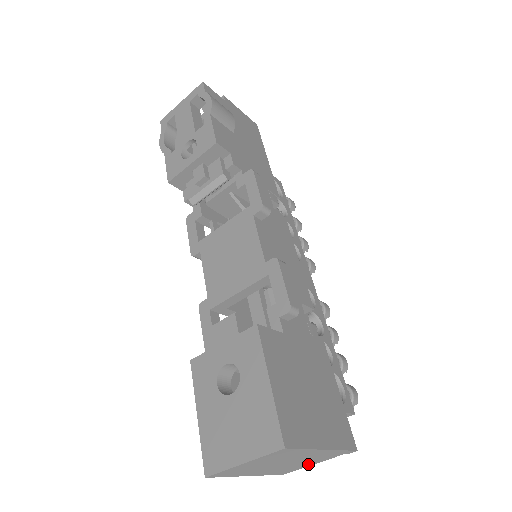
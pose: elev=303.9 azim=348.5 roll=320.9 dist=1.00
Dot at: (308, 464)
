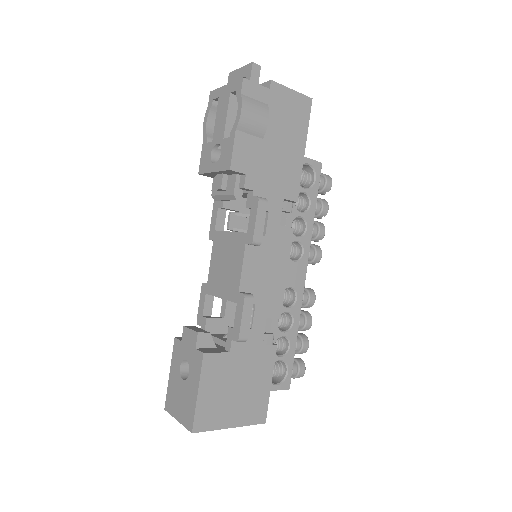
Dot at: occluded
